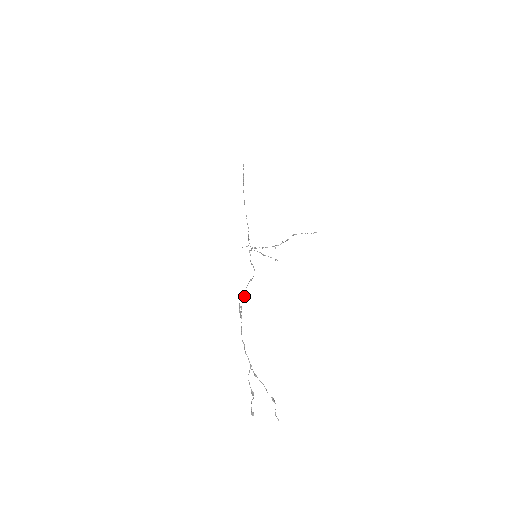
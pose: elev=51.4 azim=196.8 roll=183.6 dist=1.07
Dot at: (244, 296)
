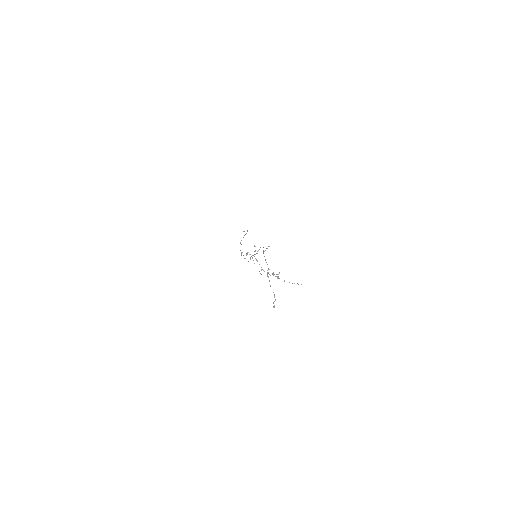
Dot at: (257, 253)
